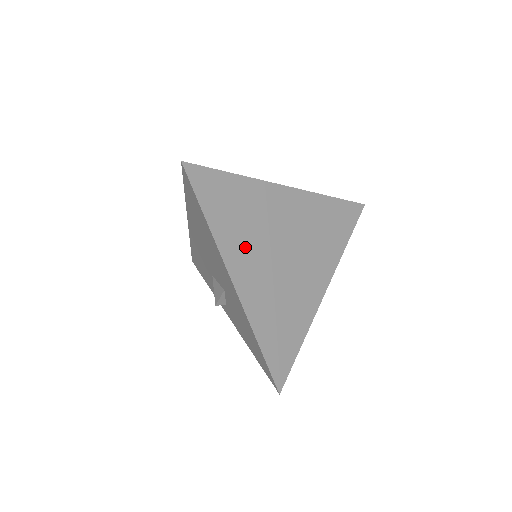
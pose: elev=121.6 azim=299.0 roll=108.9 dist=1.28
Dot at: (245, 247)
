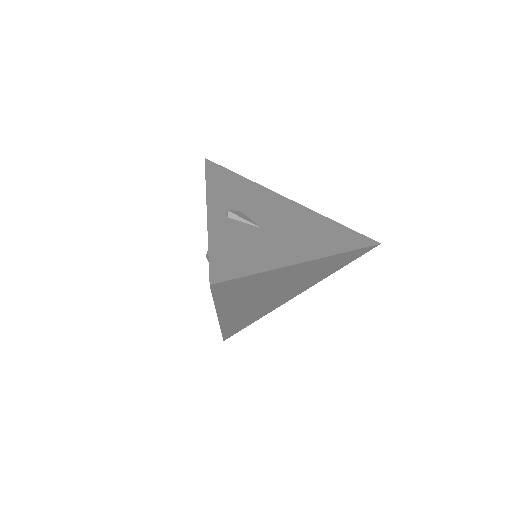
Dot at: (241, 302)
